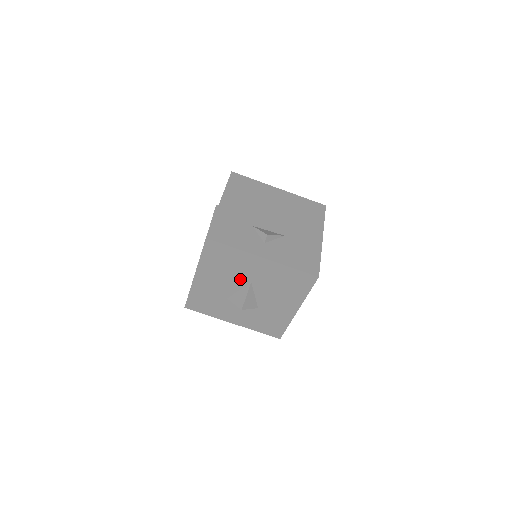
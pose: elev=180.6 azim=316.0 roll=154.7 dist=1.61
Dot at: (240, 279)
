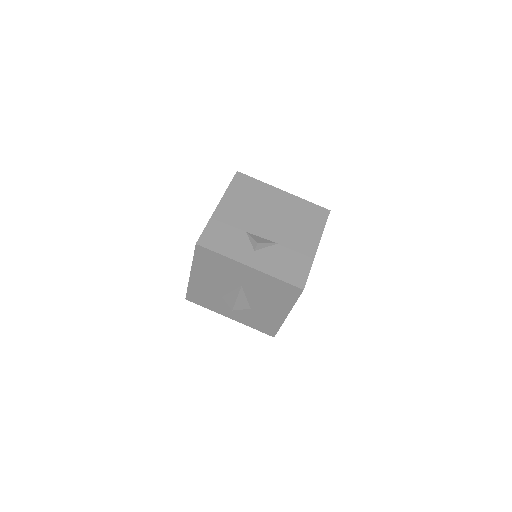
Dot at: (231, 282)
